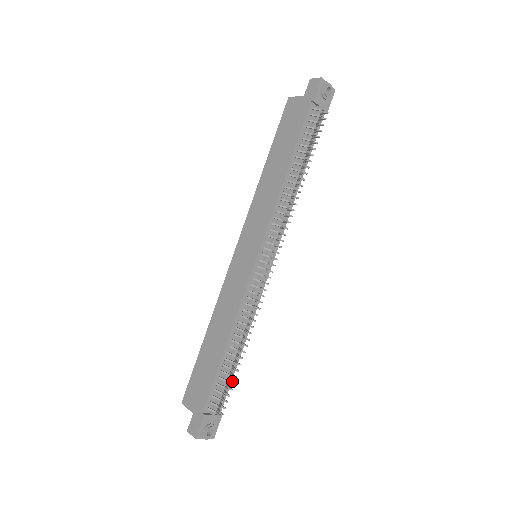
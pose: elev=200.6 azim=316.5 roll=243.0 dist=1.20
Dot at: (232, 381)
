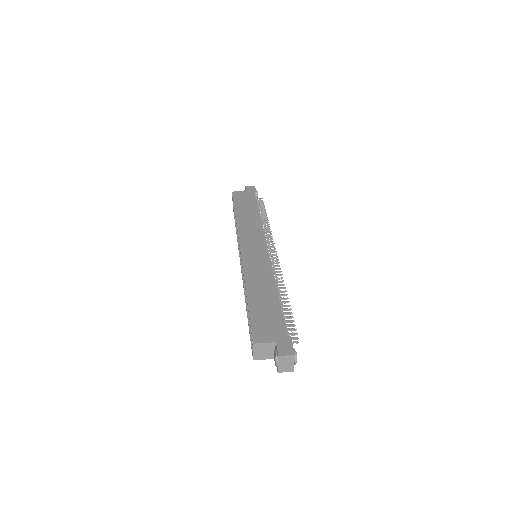
Dot at: occluded
